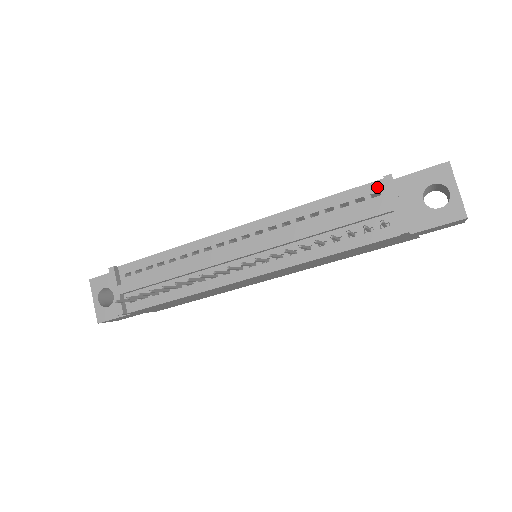
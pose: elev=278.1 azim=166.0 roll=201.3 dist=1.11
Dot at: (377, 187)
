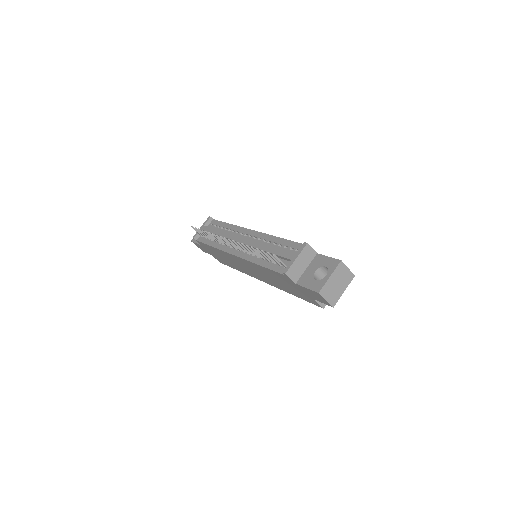
Dot at: occluded
